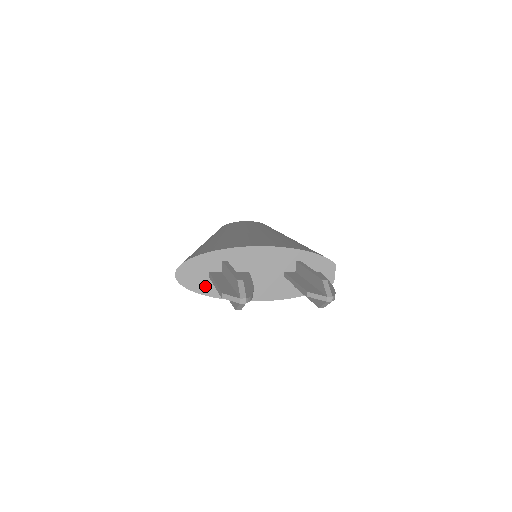
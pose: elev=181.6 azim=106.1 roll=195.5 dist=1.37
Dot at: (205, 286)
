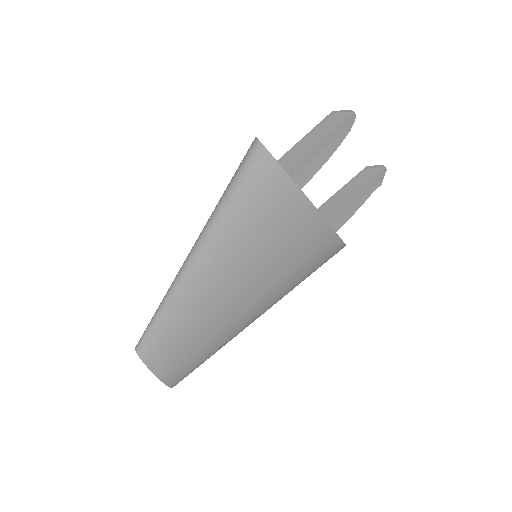
Dot at: occluded
